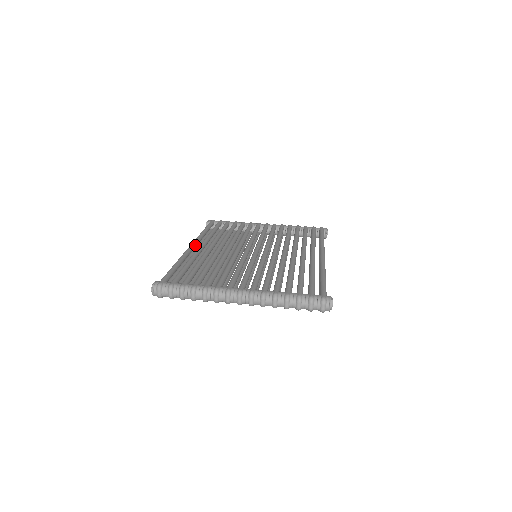
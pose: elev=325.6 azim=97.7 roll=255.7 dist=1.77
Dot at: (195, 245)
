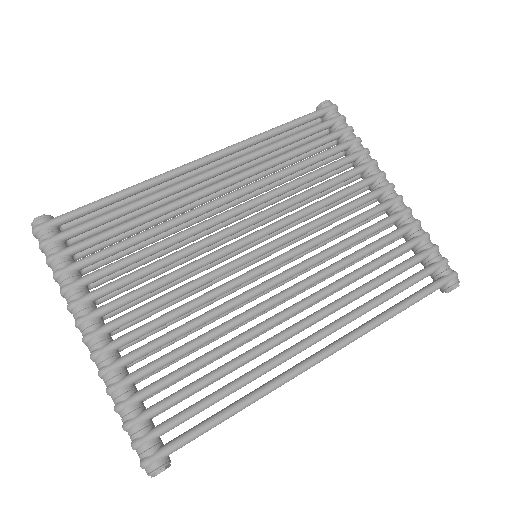
Dot at: (210, 161)
